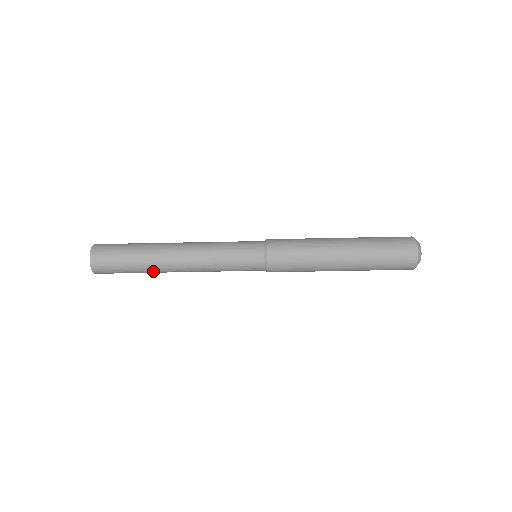
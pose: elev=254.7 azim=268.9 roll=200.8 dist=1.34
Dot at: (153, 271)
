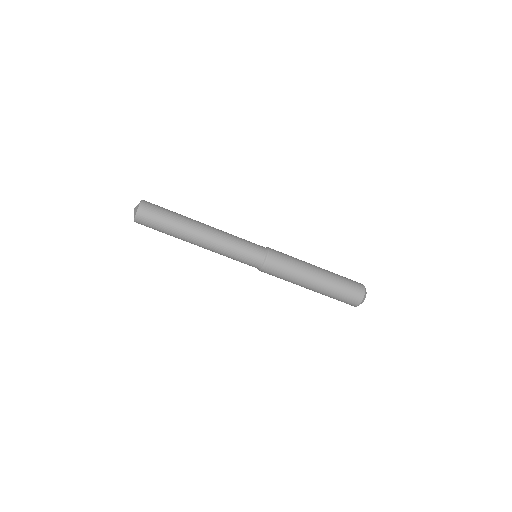
Dot at: occluded
